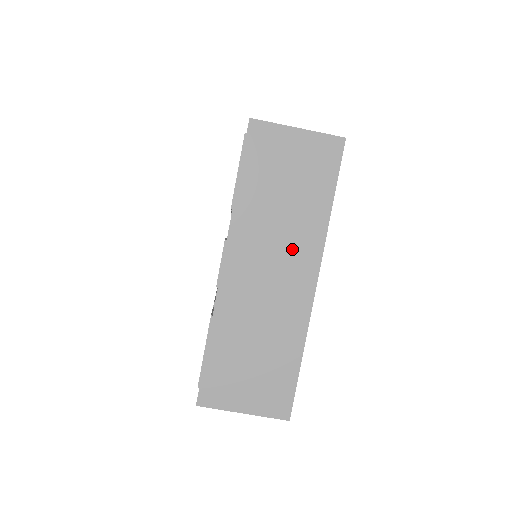
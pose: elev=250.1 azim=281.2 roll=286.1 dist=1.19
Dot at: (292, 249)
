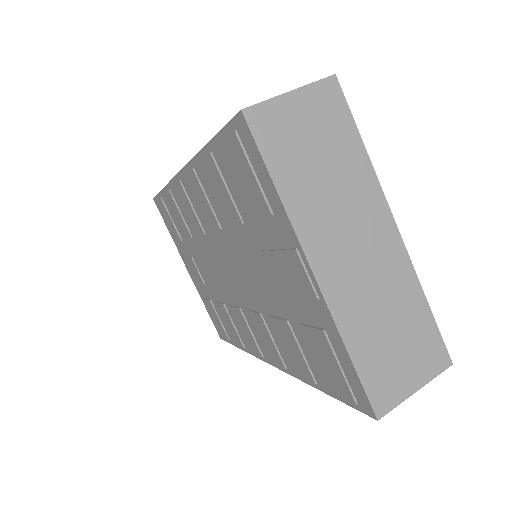
Dot at: (359, 212)
